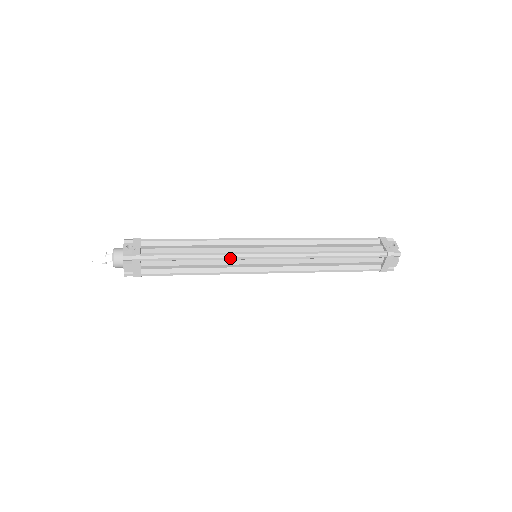
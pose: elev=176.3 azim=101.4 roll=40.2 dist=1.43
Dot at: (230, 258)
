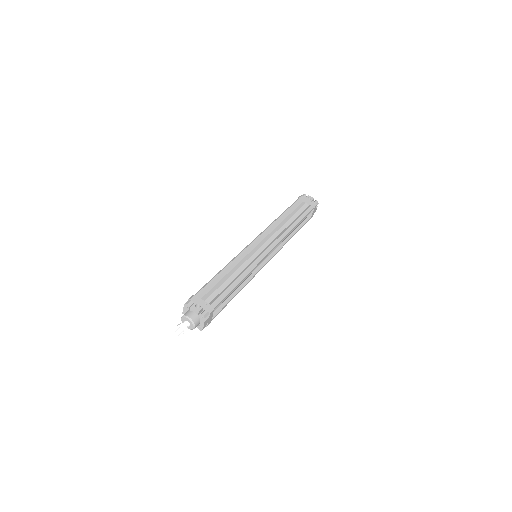
Dot at: (254, 268)
